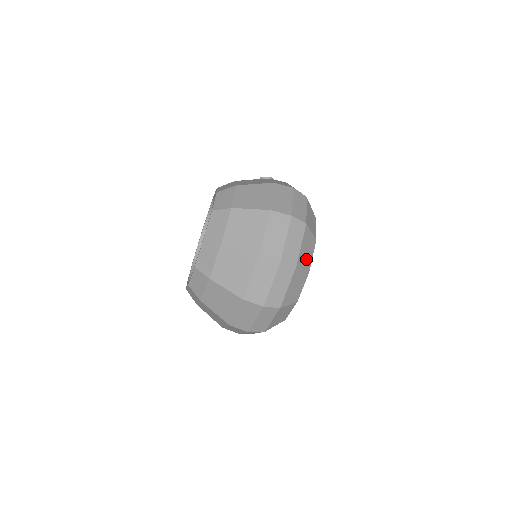
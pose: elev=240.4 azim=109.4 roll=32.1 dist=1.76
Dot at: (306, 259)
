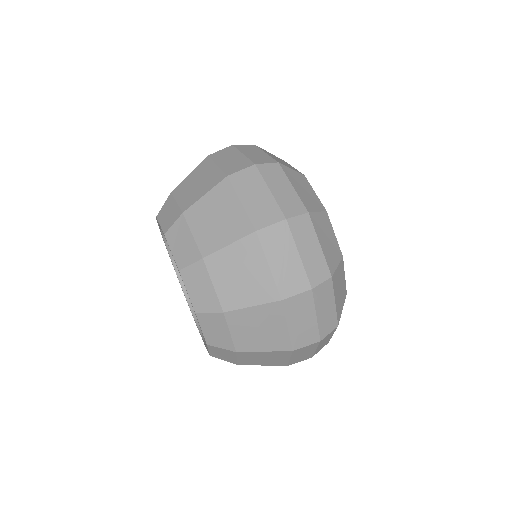
Dot at: occluded
